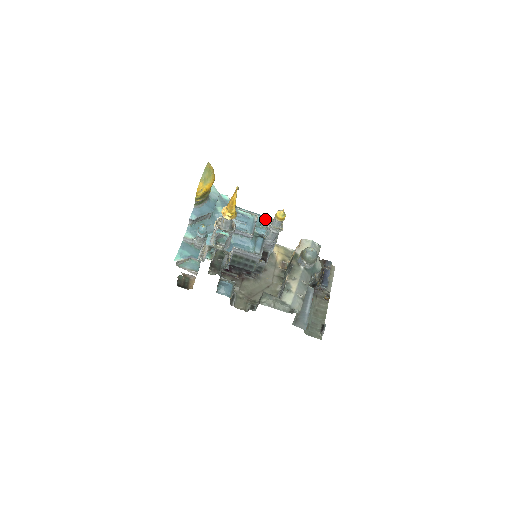
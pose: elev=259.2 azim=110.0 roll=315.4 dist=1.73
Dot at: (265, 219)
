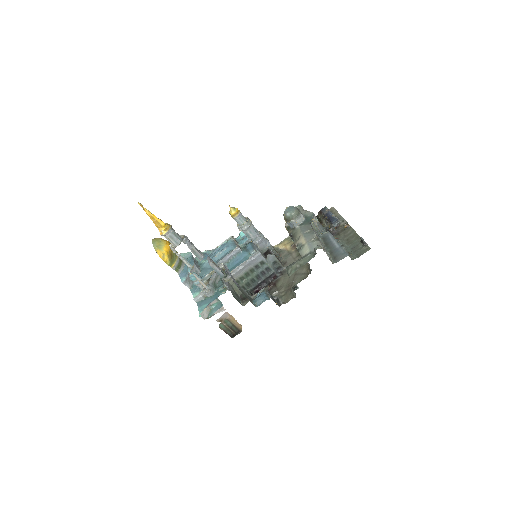
Dot at: (242, 234)
